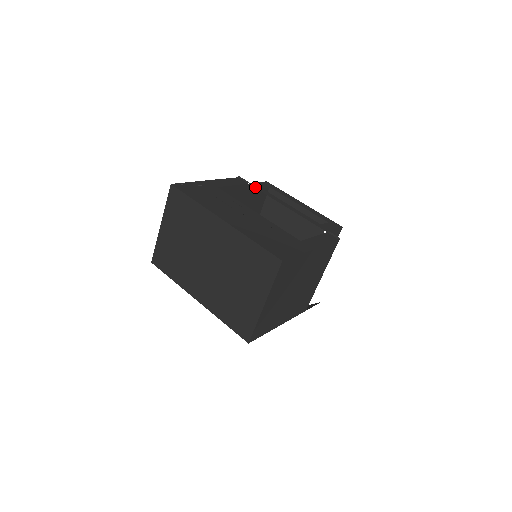
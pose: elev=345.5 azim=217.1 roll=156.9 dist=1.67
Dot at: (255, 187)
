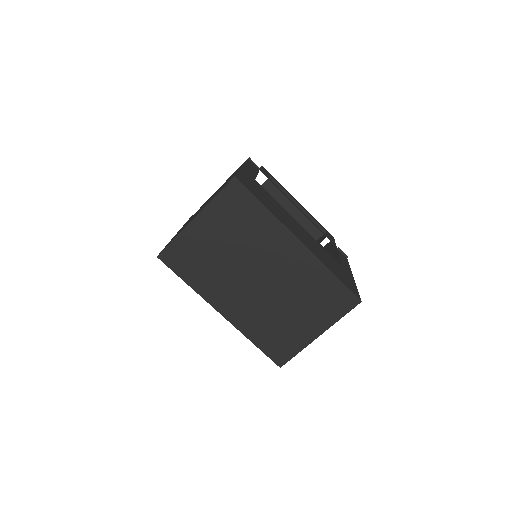
Dot at: (267, 177)
